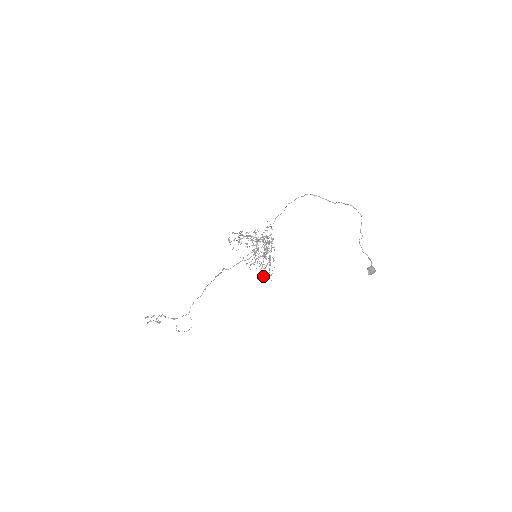
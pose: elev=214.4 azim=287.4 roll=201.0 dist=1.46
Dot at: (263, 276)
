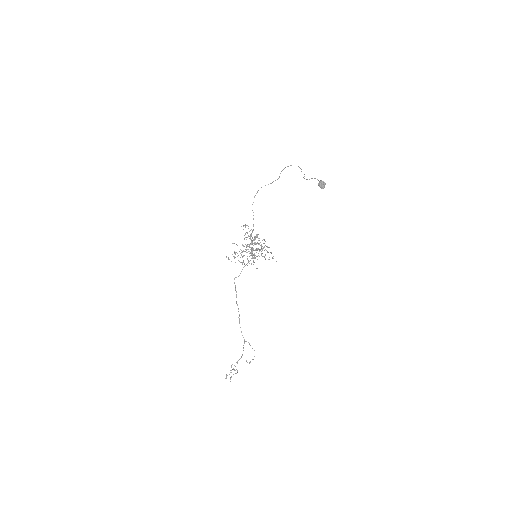
Dot at: occluded
